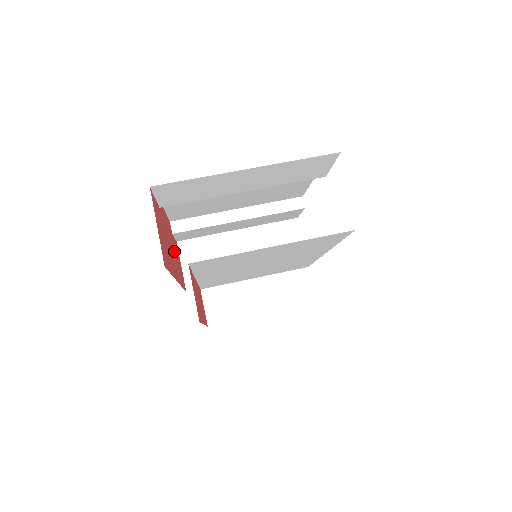
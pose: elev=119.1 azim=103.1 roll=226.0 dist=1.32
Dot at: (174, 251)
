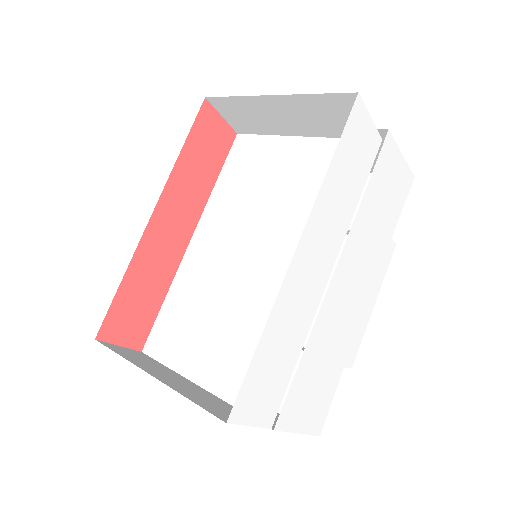
Dot at: occluded
